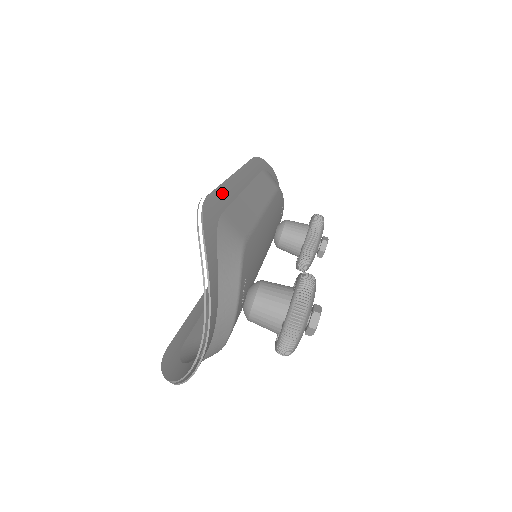
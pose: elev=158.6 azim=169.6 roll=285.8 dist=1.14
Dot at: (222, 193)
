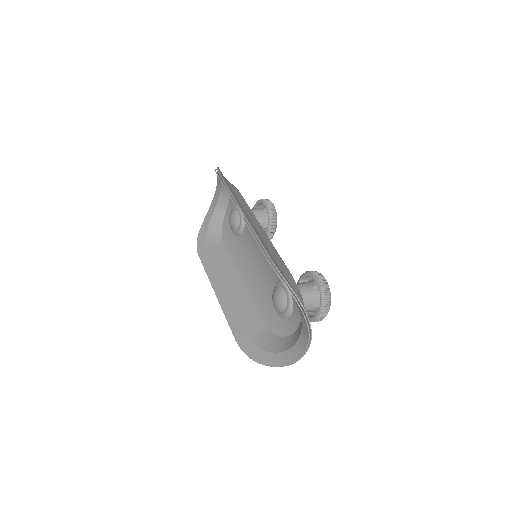
Dot at: (265, 246)
